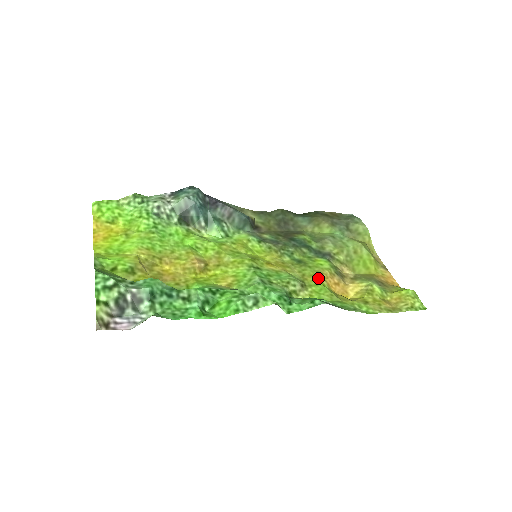
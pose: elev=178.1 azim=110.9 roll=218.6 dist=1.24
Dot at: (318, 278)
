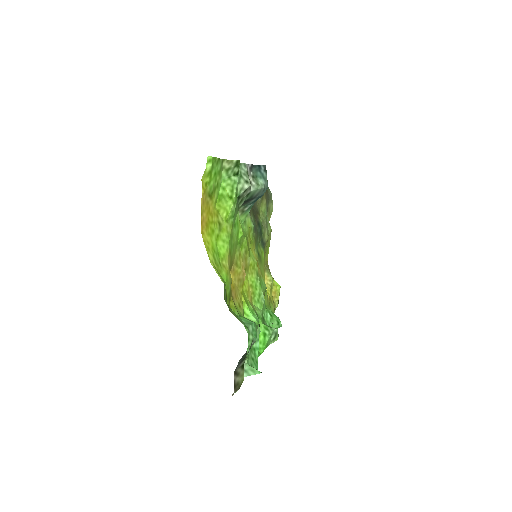
Dot at: occluded
